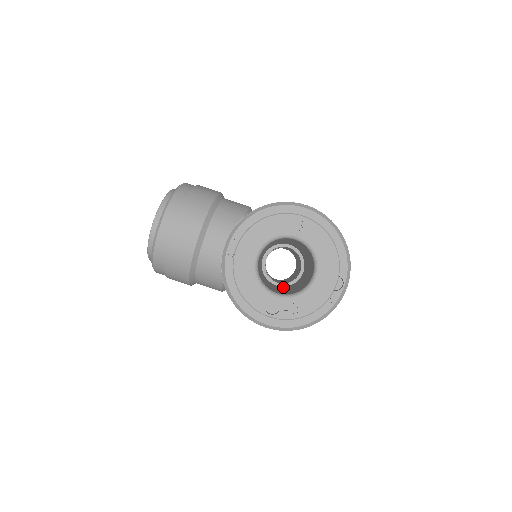
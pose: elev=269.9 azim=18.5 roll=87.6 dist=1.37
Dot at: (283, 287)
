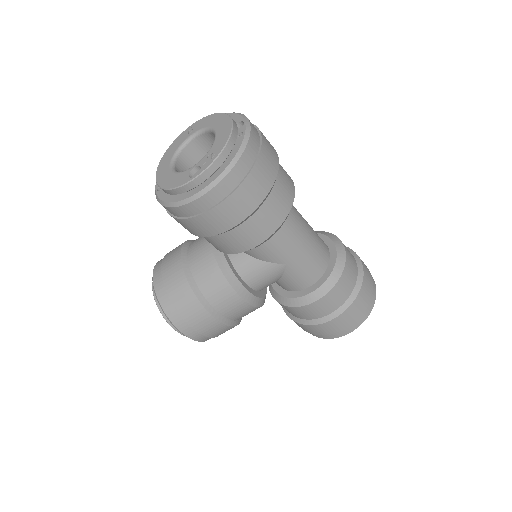
Dot at: occluded
